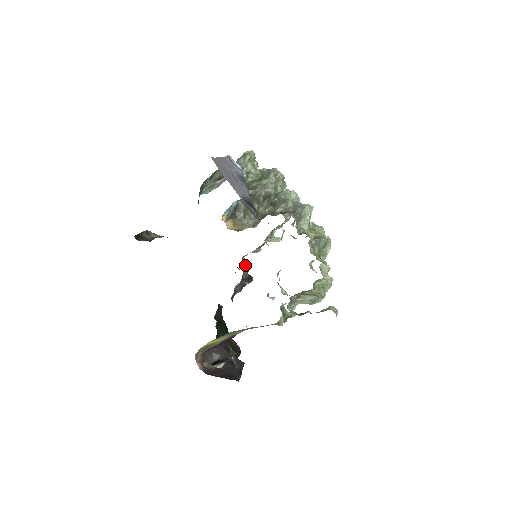
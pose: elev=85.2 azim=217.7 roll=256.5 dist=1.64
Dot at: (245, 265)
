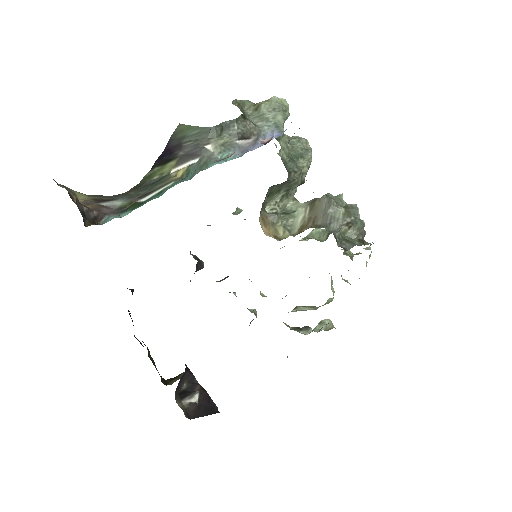
Dot at: occluded
